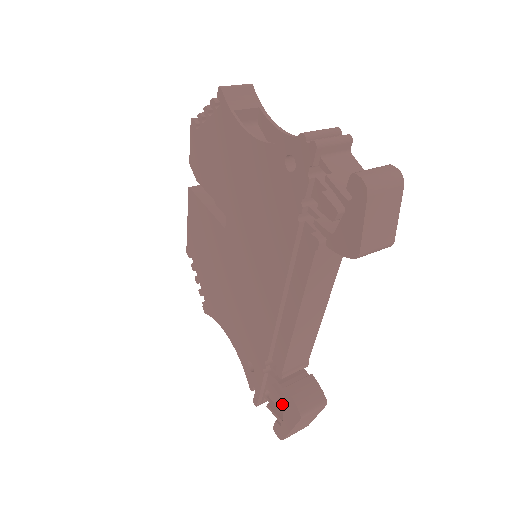
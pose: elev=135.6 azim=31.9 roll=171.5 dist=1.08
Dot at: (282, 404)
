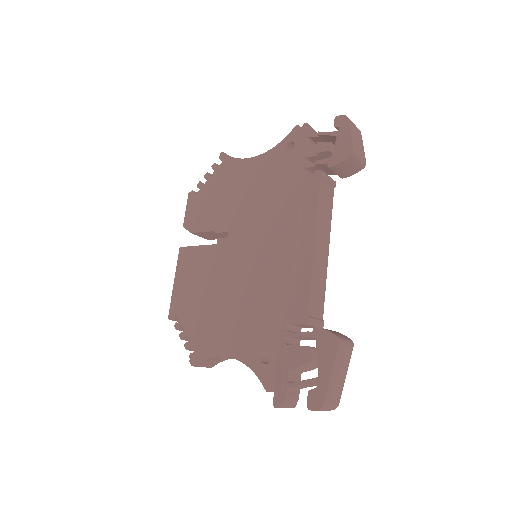
Dot at: (313, 356)
